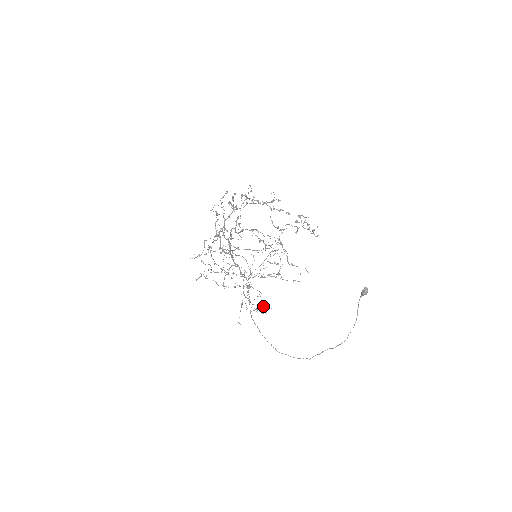
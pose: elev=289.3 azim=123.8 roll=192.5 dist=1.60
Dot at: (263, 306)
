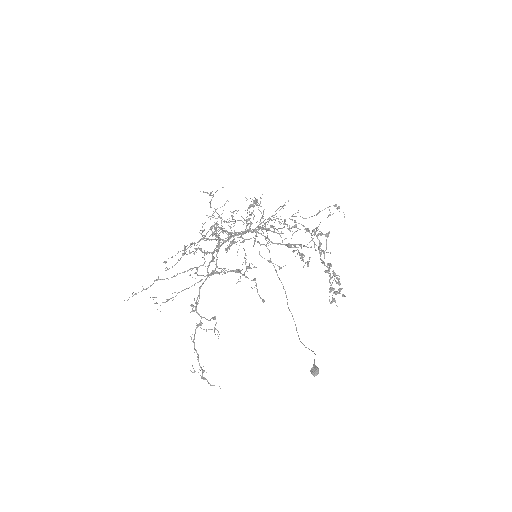
Dot at: occluded
